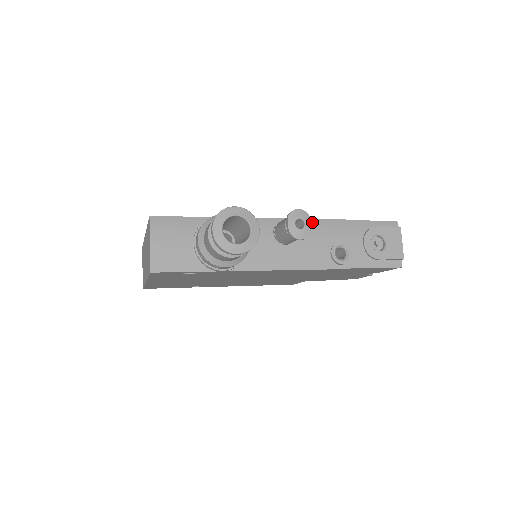
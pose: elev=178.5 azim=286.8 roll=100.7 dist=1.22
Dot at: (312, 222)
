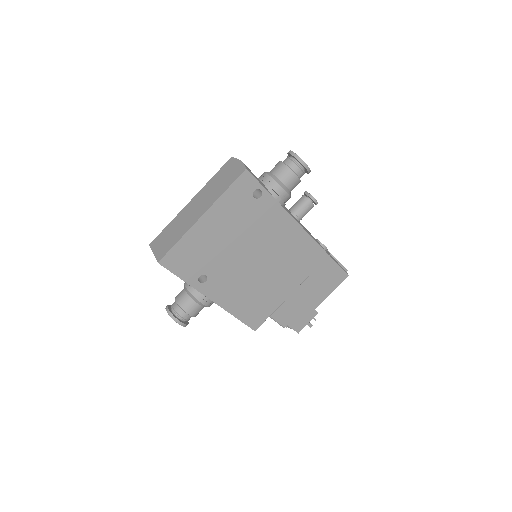
Dot at: occluded
